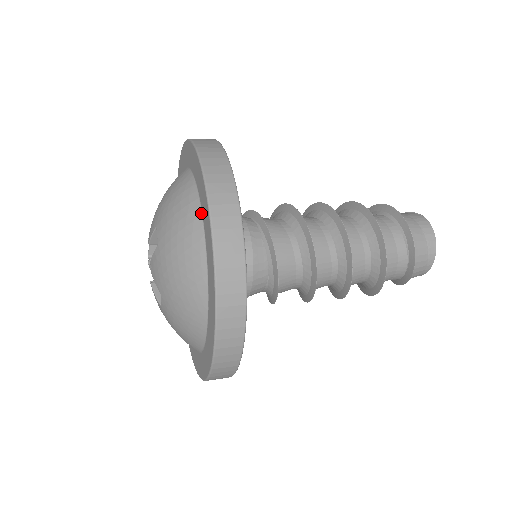
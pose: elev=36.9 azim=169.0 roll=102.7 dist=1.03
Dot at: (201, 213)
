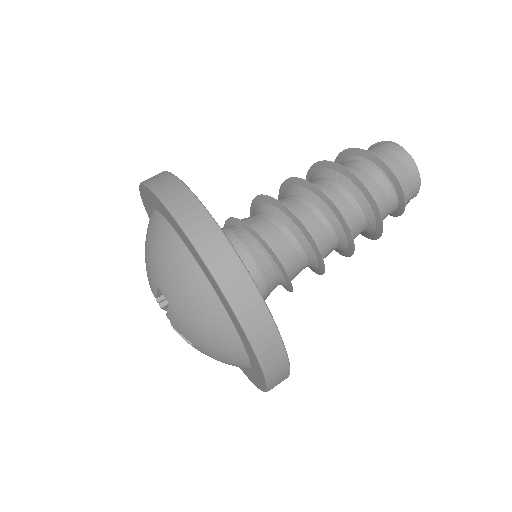
Dot at: (201, 270)
